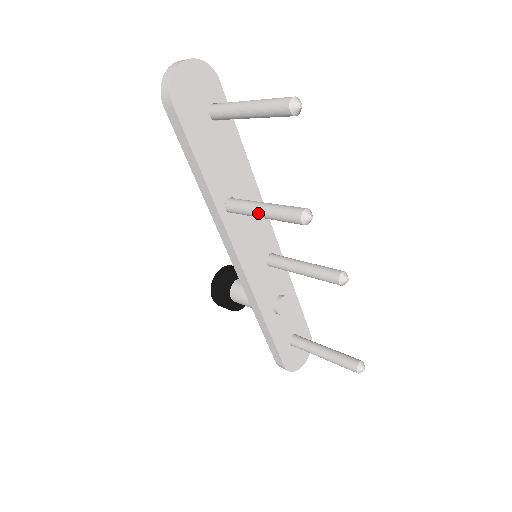
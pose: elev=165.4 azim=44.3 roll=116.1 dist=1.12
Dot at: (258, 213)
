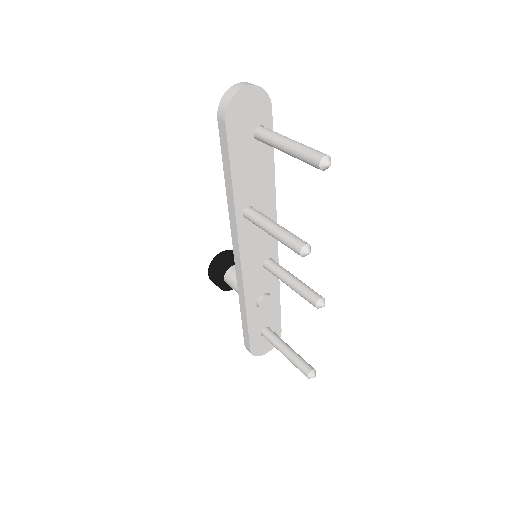
Dot at: (268, 230)
